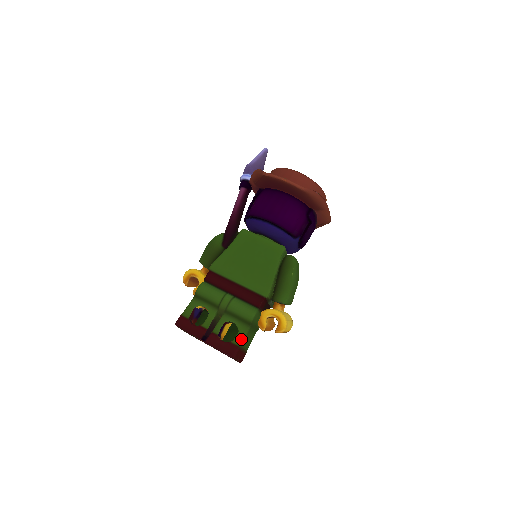
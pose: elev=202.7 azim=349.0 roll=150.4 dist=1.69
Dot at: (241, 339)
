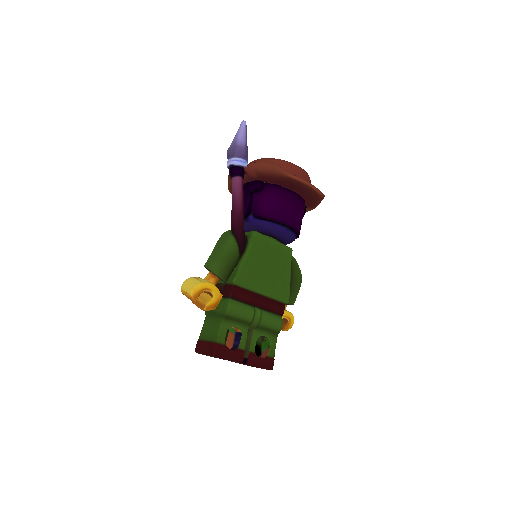
Dot at: (274, 350)
